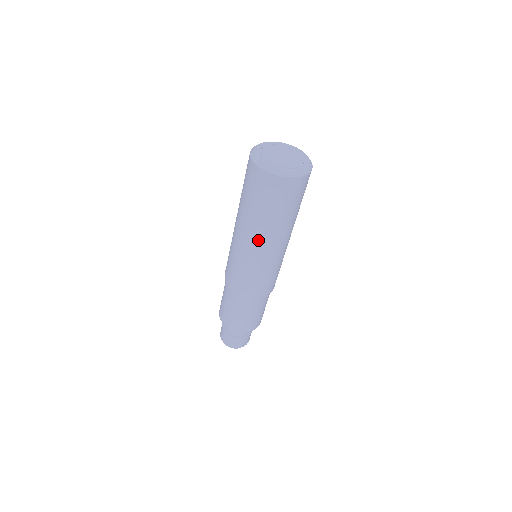
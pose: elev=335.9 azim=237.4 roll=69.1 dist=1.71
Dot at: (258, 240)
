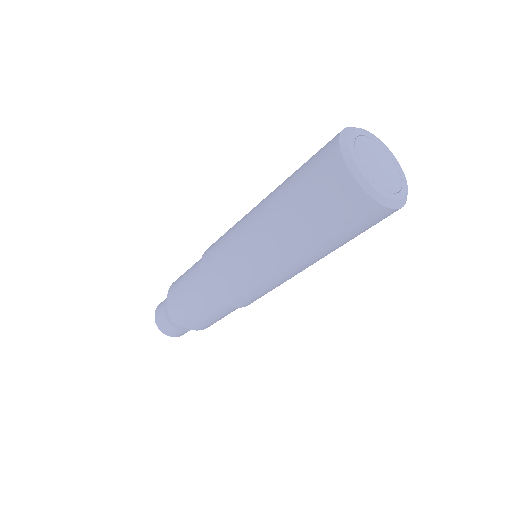
Dot at: (288, 258)
